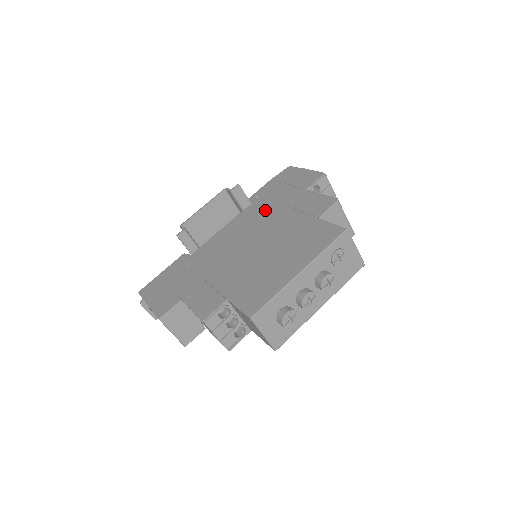
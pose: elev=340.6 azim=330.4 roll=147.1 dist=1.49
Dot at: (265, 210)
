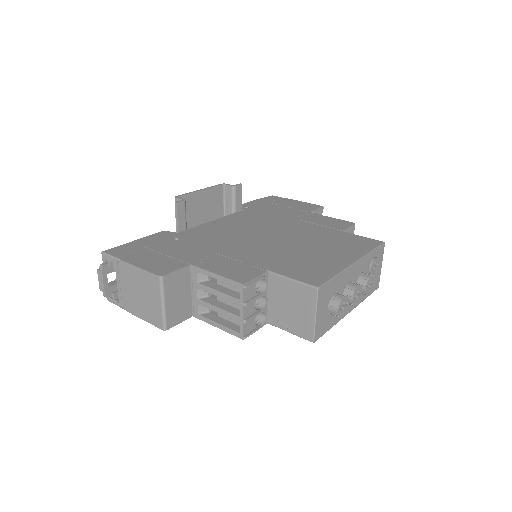
Dot at: (267, 217)
